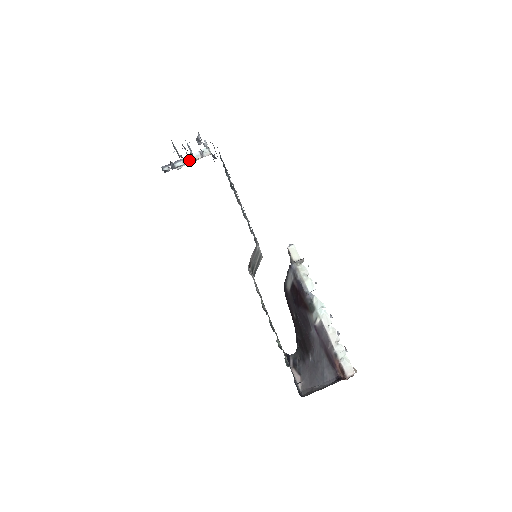
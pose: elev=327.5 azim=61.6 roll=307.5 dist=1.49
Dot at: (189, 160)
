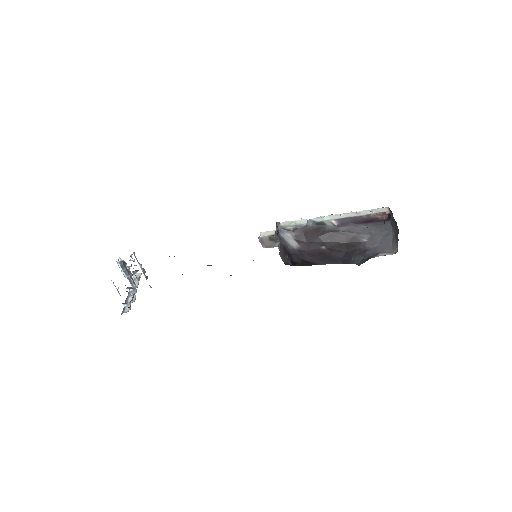
Dot at: (133, 290)
